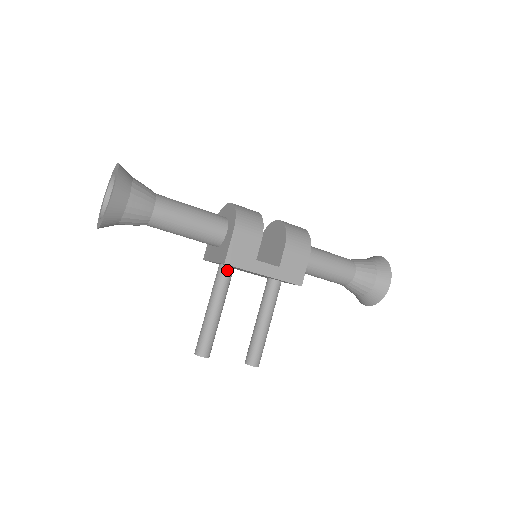
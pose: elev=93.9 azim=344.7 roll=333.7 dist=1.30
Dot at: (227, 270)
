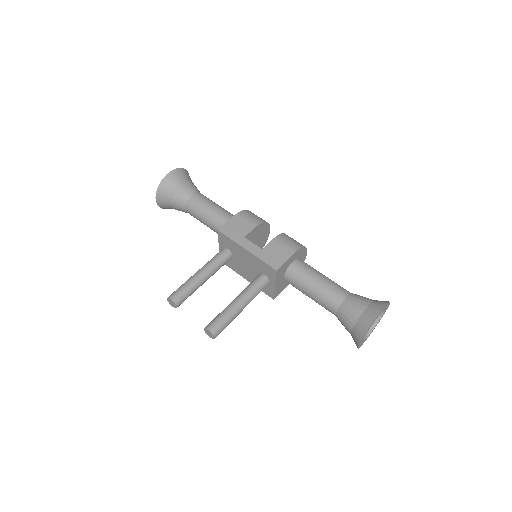
Dot at: (225, 250)
